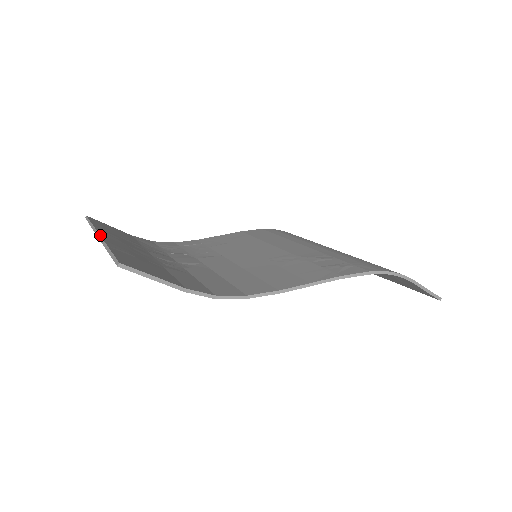
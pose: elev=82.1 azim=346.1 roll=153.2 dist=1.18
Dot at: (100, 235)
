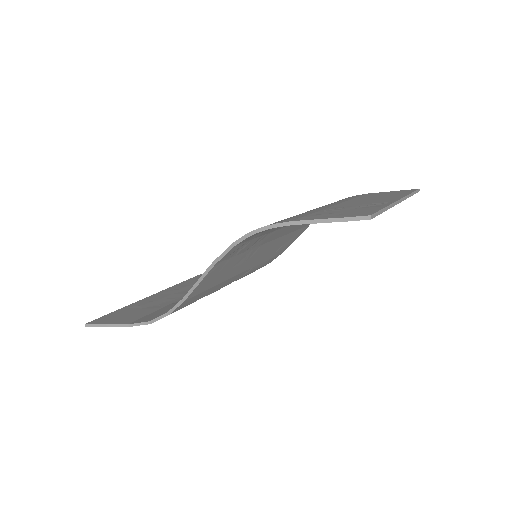
Dot at: (149, 296)
